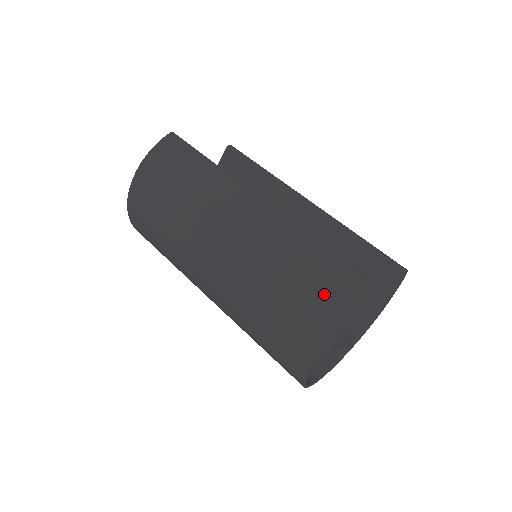
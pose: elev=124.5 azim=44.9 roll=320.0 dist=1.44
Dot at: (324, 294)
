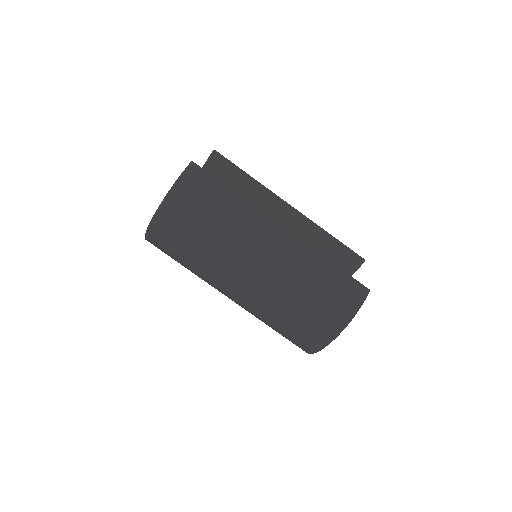
Dot at: (340, 301)
